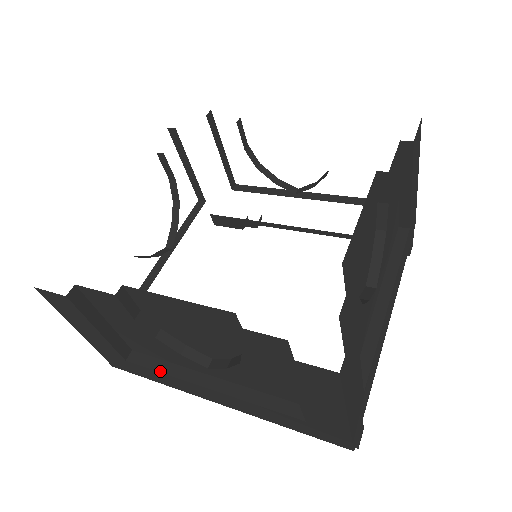
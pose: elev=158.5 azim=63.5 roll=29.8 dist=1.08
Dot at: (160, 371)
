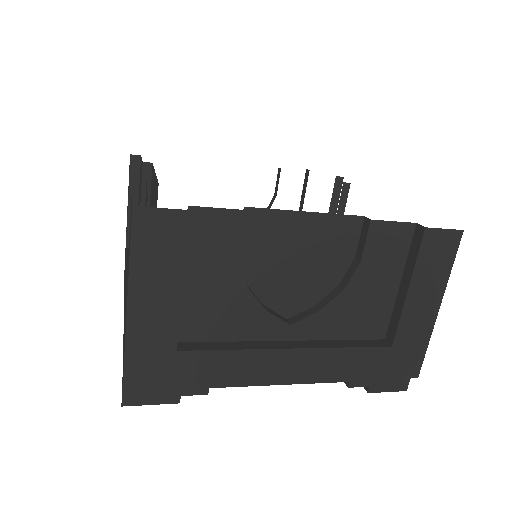
Dot at: (230, 349)
